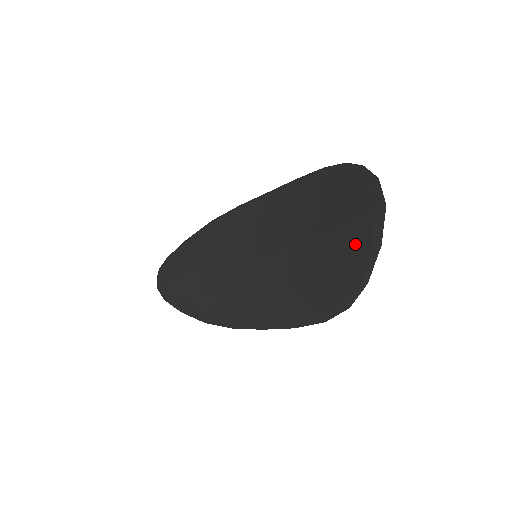
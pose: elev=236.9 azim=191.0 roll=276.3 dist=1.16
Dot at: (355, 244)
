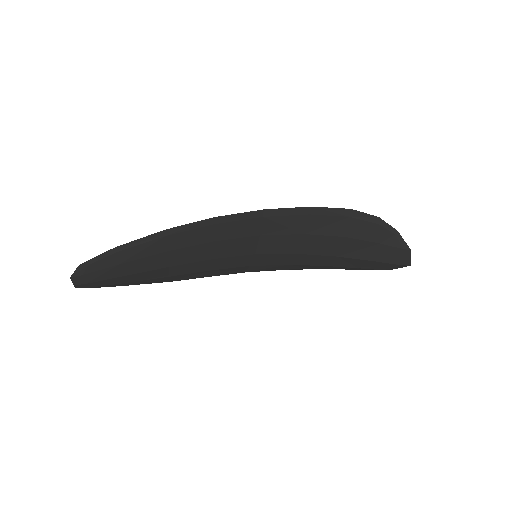
Dot at: (373, 267)
